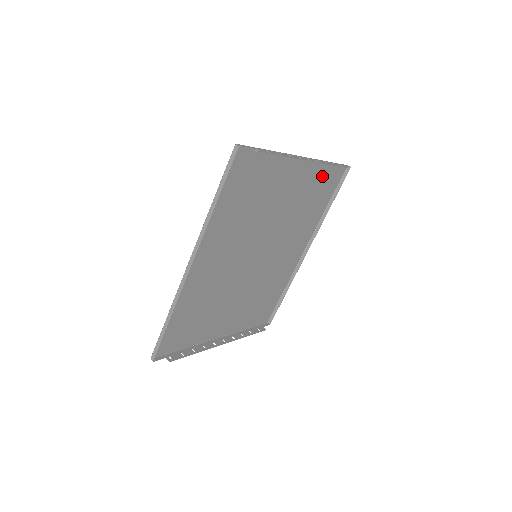
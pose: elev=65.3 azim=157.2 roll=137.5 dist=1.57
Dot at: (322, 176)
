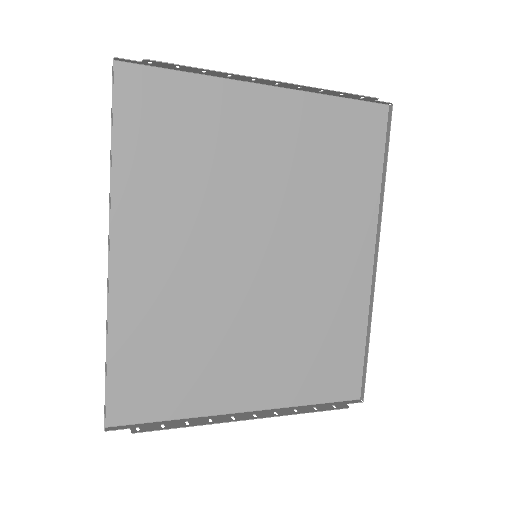
Dot at: (336, 121)
